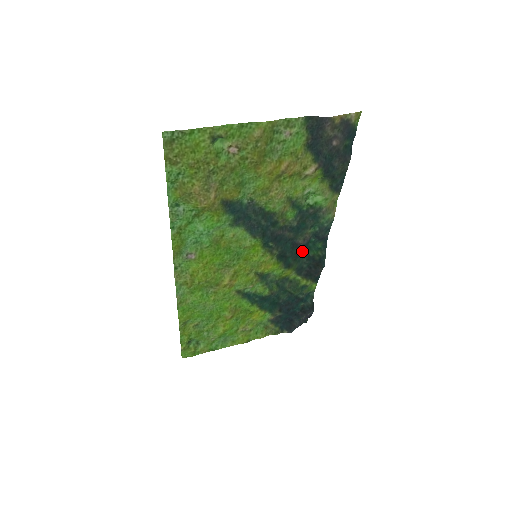
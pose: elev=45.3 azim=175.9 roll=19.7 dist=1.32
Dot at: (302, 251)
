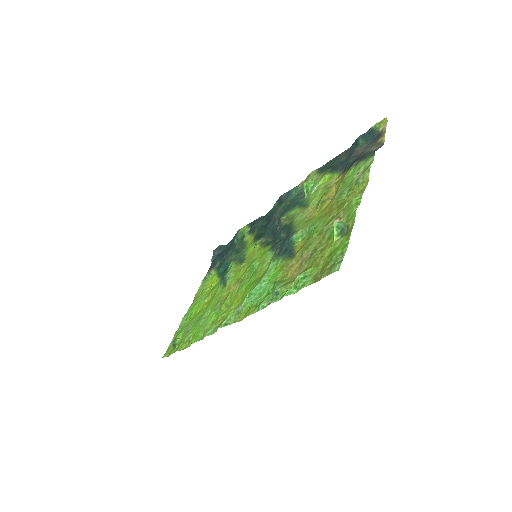
Dot at: (267, 220)
